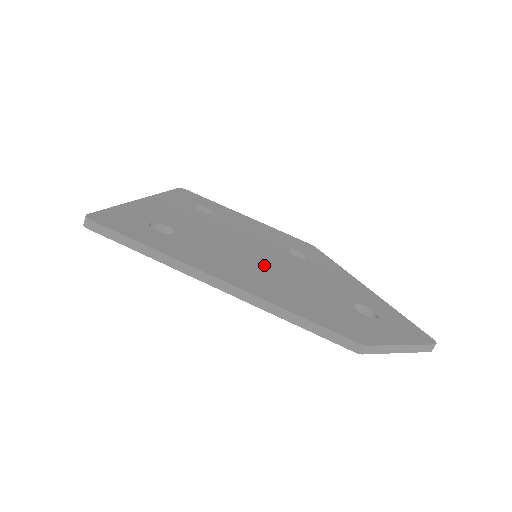
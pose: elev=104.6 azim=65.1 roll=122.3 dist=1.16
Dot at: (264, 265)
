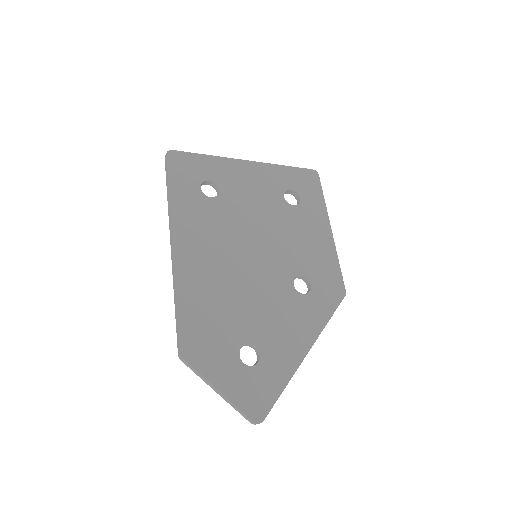
Dot at: (237, 264)
